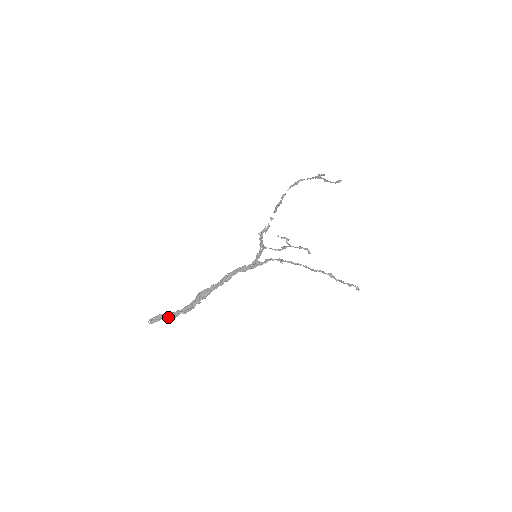
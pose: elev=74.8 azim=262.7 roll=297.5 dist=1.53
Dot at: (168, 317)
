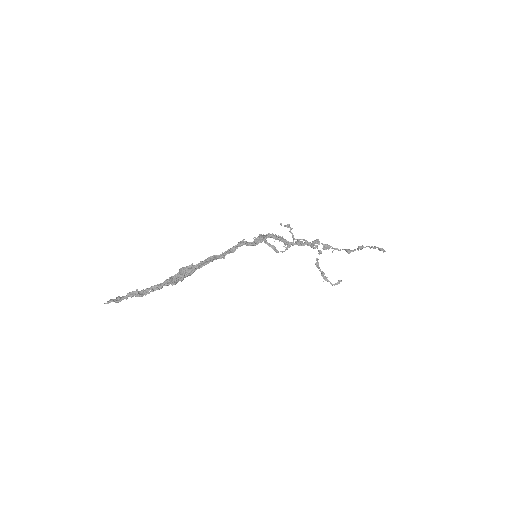
Dot at: (136, 291)
